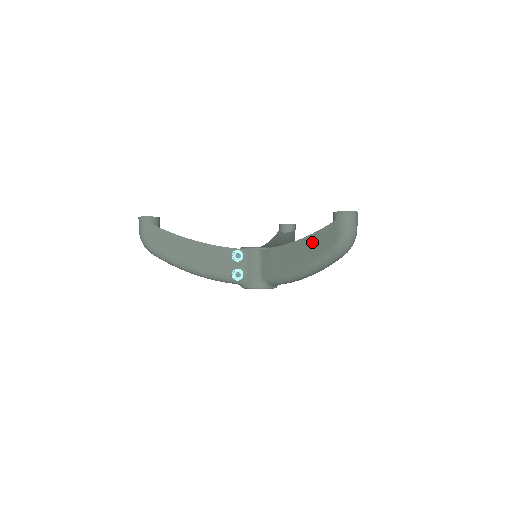
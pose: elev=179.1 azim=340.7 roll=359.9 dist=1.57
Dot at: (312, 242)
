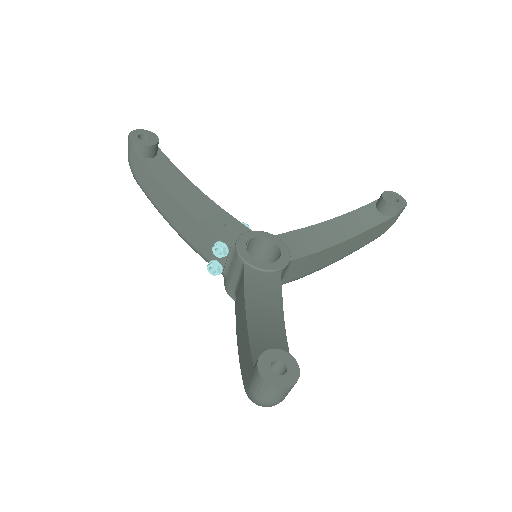
Dot at: (245, 344)
